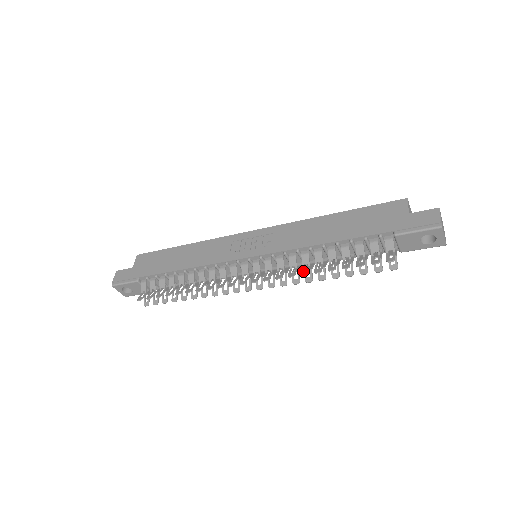
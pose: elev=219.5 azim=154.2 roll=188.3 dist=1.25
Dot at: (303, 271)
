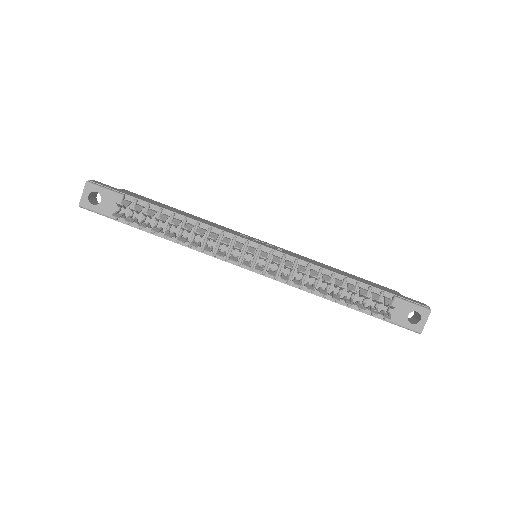
Dot at: (313, 276)
